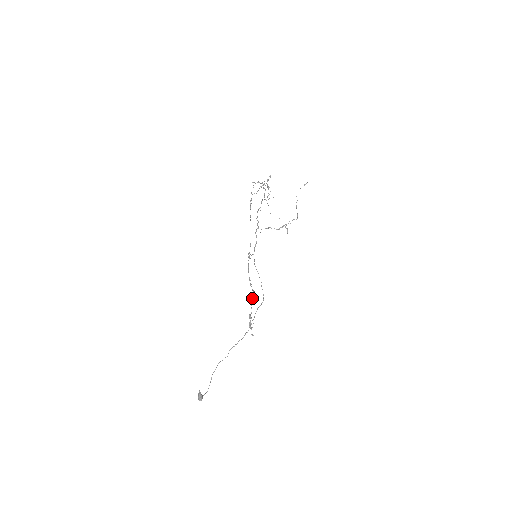
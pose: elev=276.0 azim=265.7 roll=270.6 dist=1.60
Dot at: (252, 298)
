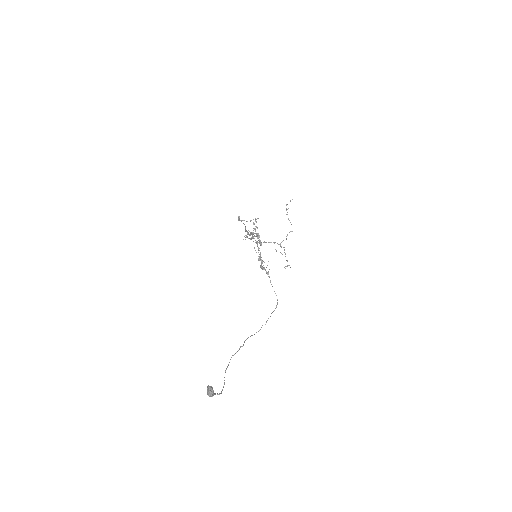
Dot at: (257, 241)
